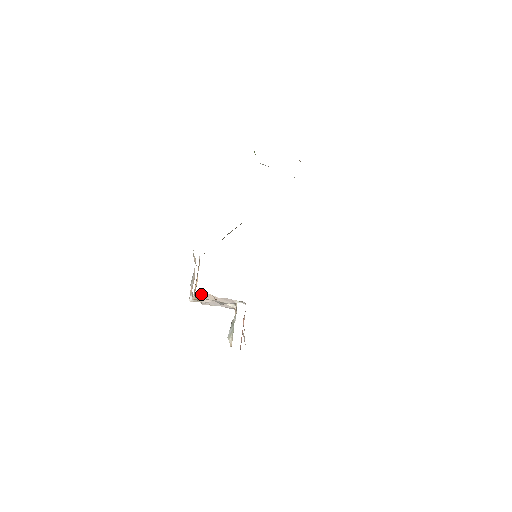
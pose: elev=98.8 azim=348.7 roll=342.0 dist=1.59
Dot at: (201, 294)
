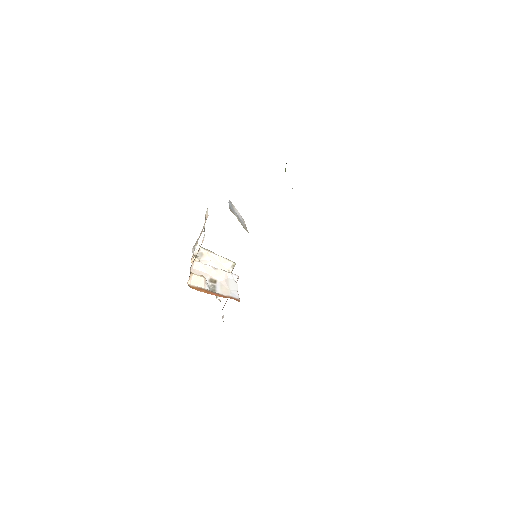
Dot at: (194, 277)
